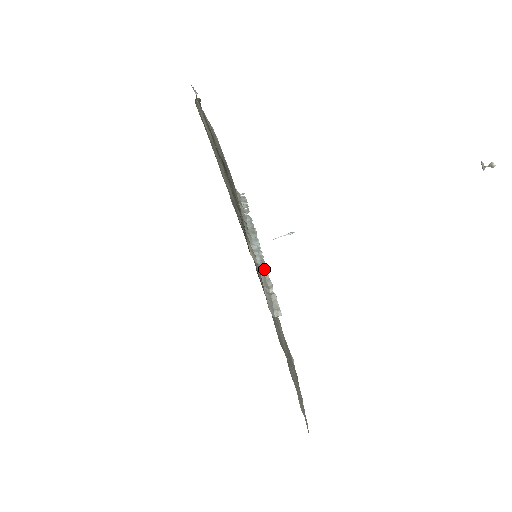
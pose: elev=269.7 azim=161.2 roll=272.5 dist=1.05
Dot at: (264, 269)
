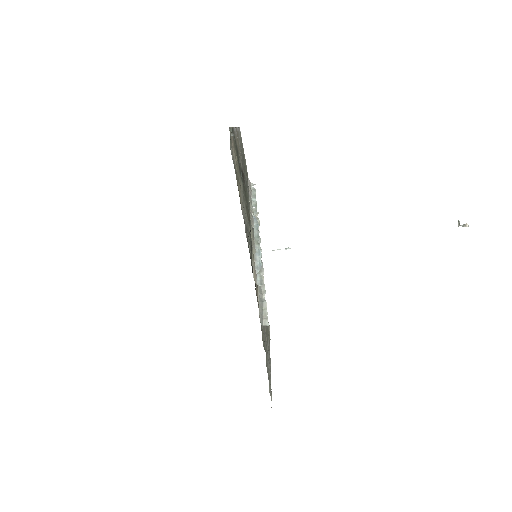
Dot at: (261, 271)
